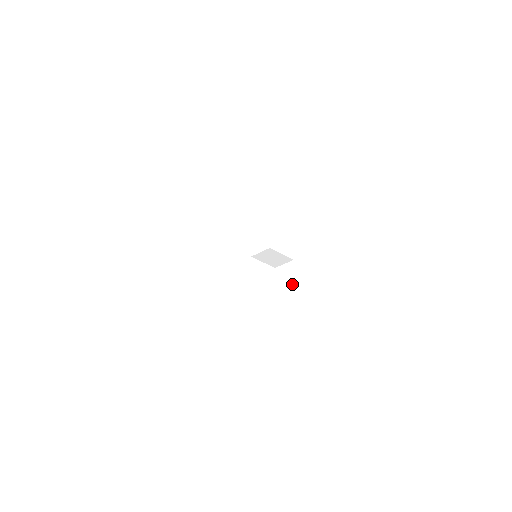
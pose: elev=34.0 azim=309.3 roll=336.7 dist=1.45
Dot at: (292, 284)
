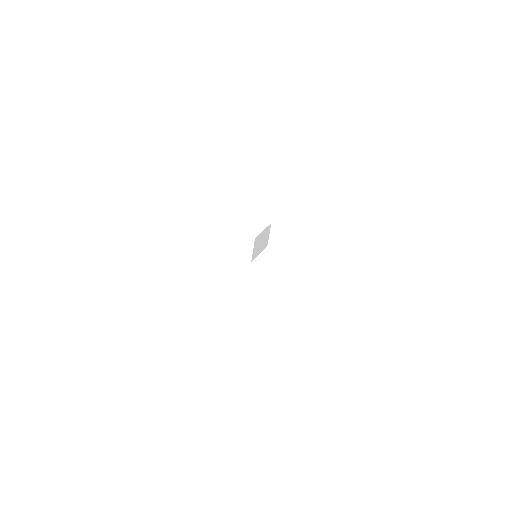
Dot at: (295, 236)
